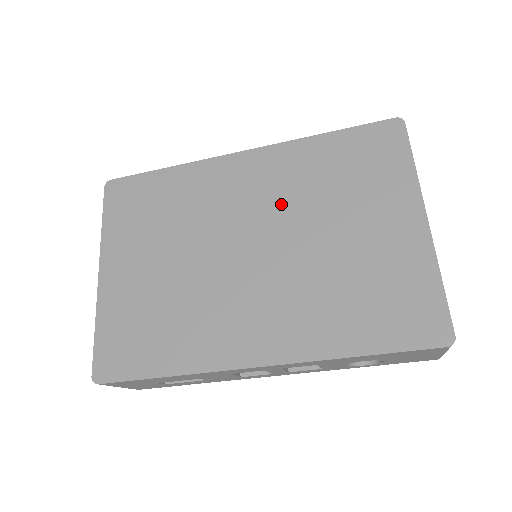
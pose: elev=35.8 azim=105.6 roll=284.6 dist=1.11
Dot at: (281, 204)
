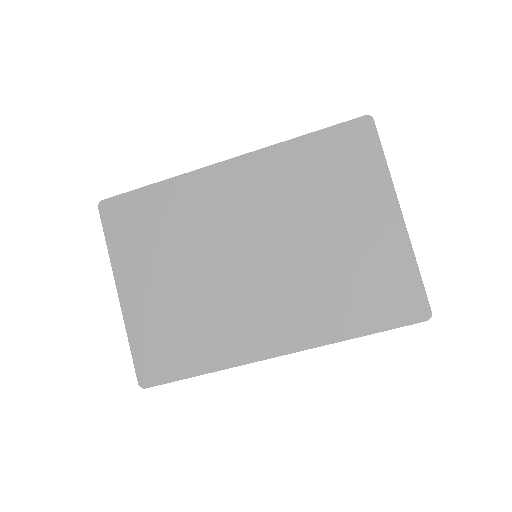
Dot at: (273, 211)
